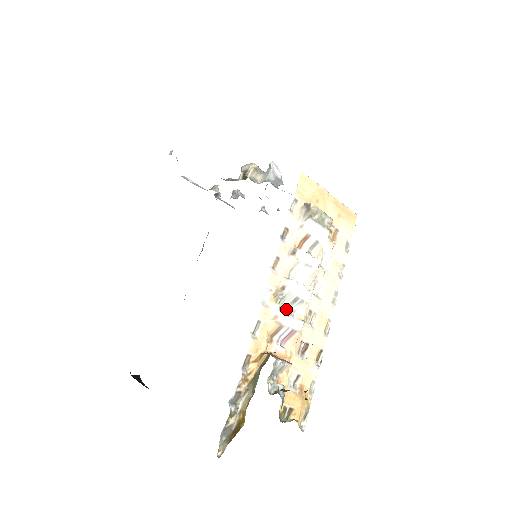
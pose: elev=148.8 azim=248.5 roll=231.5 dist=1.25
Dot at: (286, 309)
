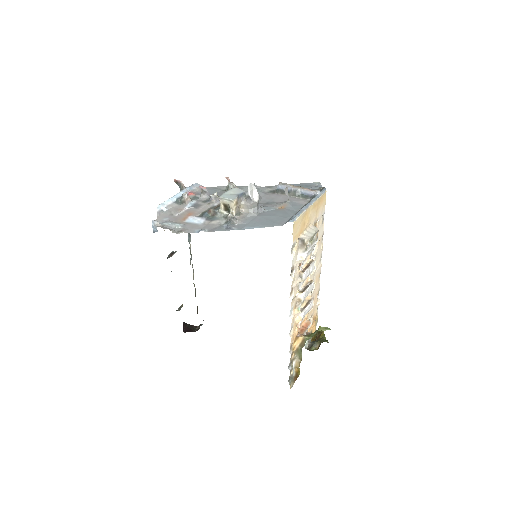
Dot at: (301, 302)
